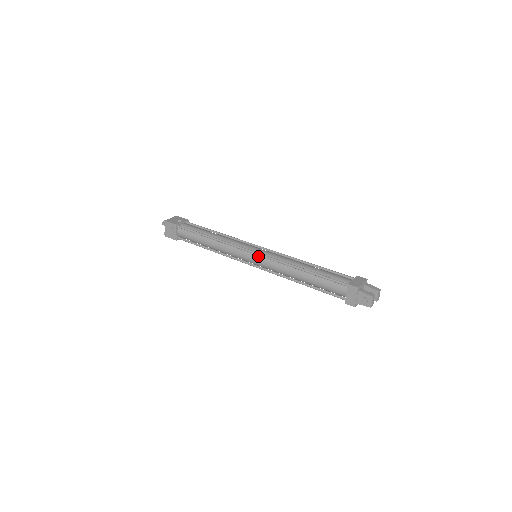
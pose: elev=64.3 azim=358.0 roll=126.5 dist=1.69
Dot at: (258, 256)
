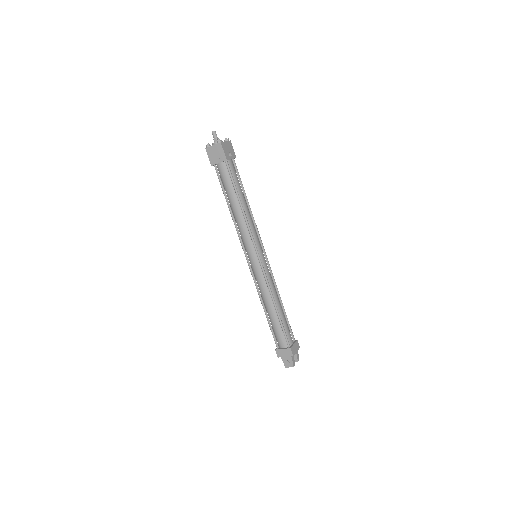
Dot at: (259, 264)
